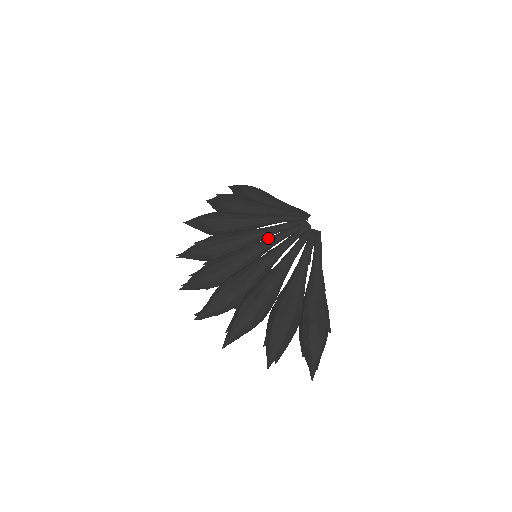
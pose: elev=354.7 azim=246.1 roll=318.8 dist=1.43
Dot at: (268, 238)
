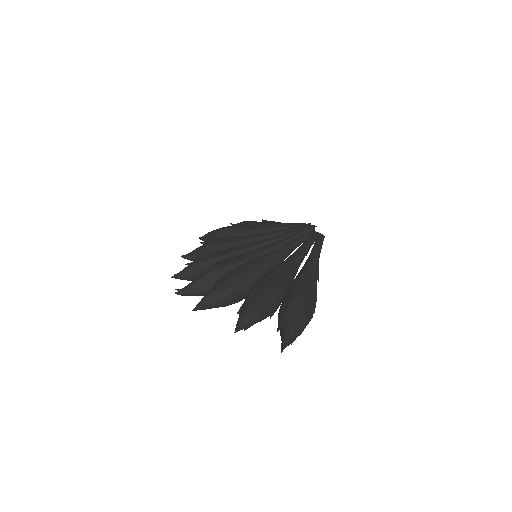
Dot at: (271, 237)
